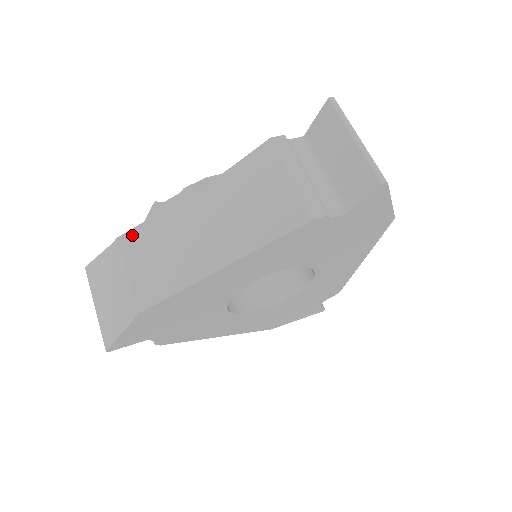
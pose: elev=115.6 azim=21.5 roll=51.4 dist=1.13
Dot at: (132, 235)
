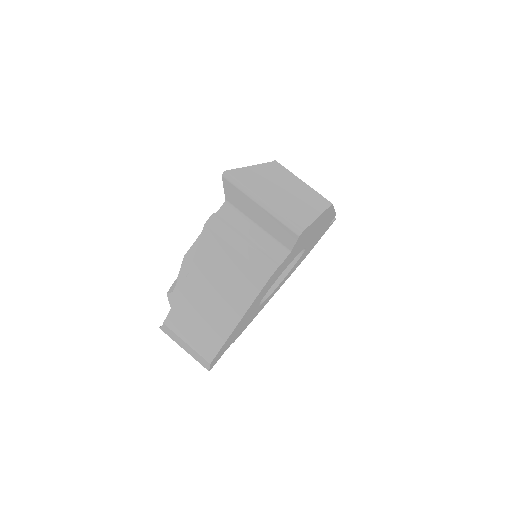
Dot at: (170, 319)
